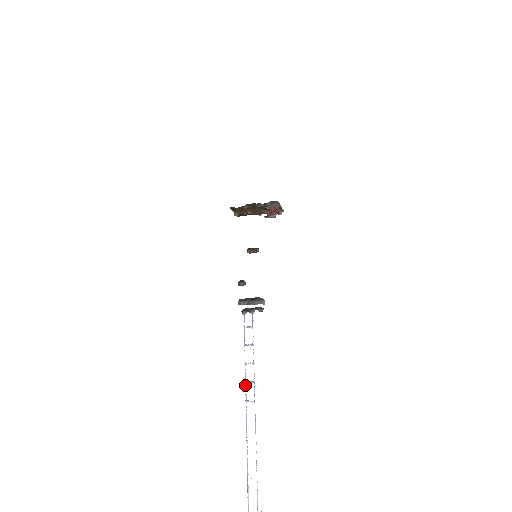
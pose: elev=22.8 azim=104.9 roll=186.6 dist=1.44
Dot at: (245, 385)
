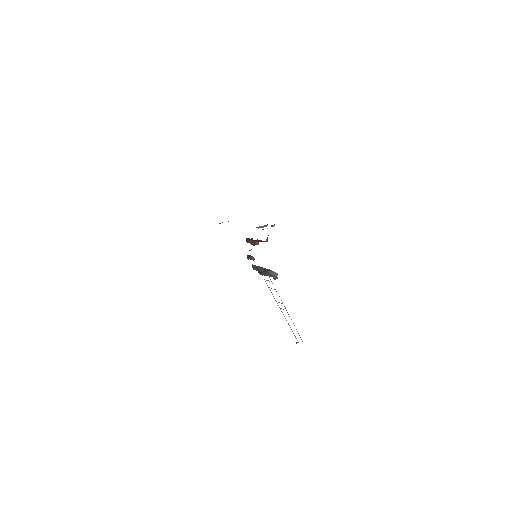
Dot at: occluded
